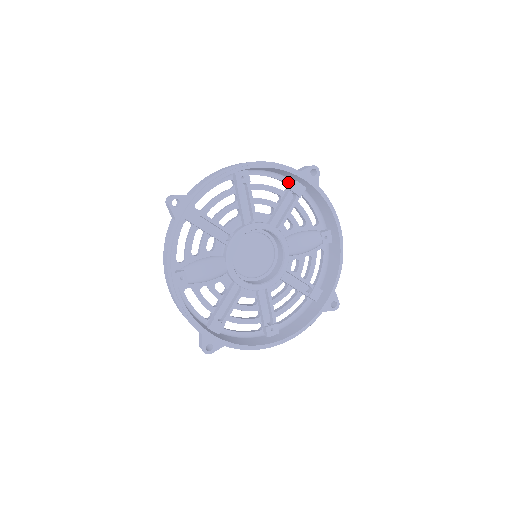
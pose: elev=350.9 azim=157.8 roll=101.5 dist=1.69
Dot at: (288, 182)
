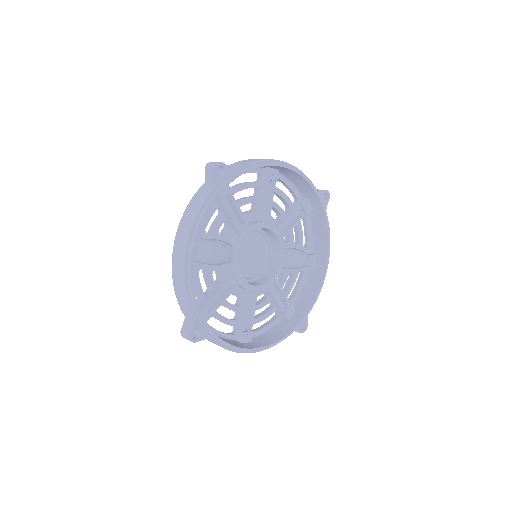
Dot at: (299, 198)
